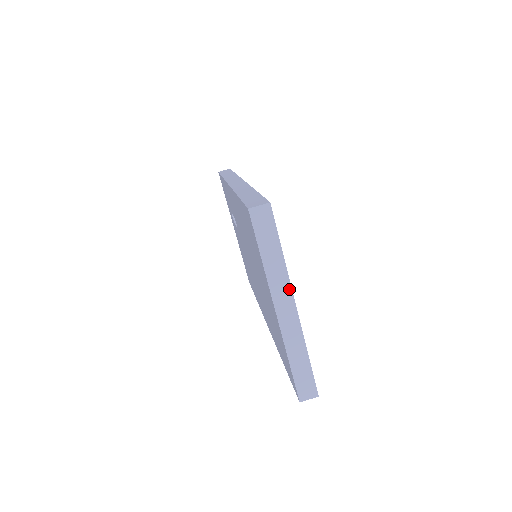
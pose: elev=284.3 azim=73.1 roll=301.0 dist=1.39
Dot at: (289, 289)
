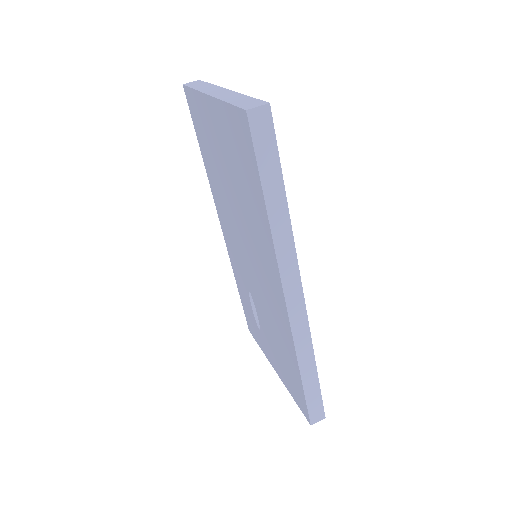
Dot at: (219, 88)
